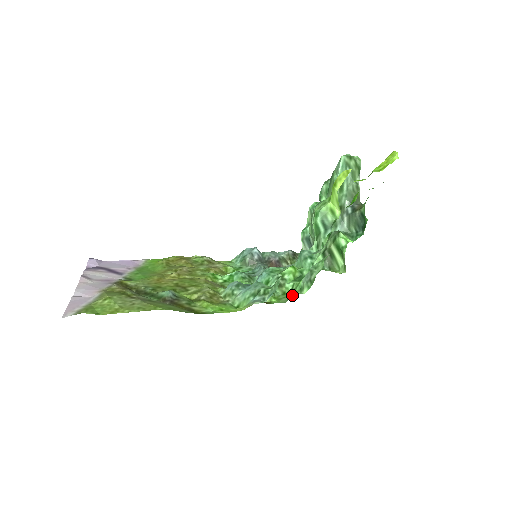
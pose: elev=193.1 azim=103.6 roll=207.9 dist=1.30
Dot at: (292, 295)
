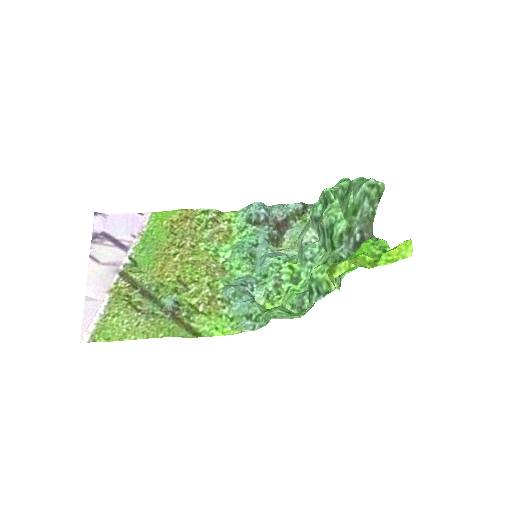
Dot at: occluded
